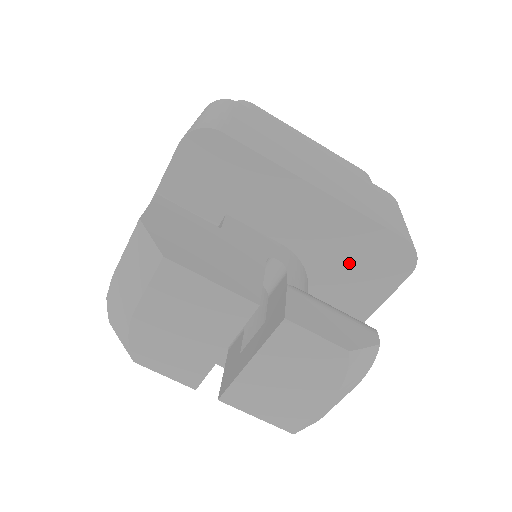
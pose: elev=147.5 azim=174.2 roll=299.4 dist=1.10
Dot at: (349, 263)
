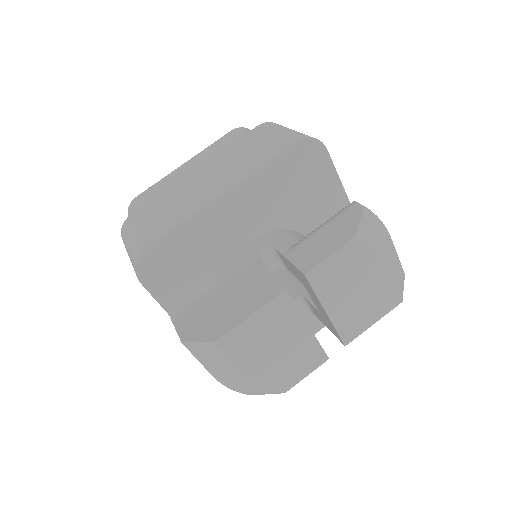
Dot at: (294, 194)
